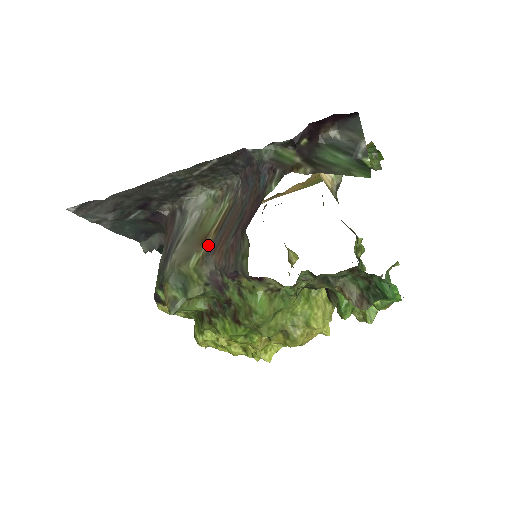
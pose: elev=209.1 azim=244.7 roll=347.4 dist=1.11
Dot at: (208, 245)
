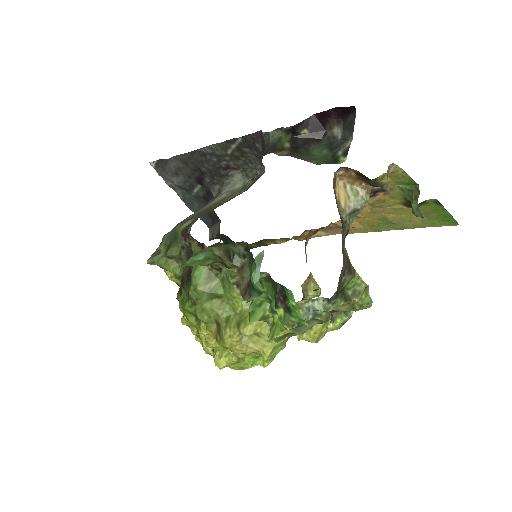
Dot at: (203, 214)
